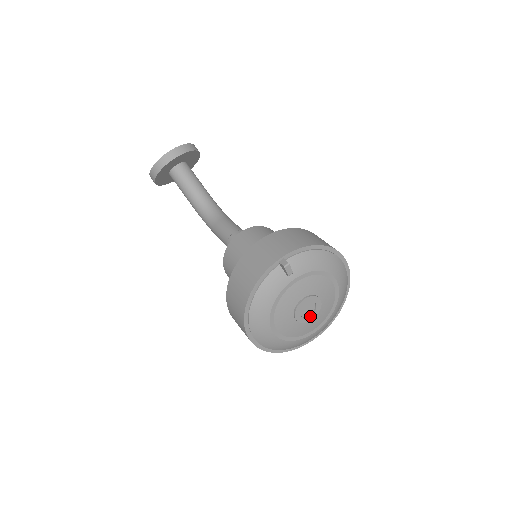
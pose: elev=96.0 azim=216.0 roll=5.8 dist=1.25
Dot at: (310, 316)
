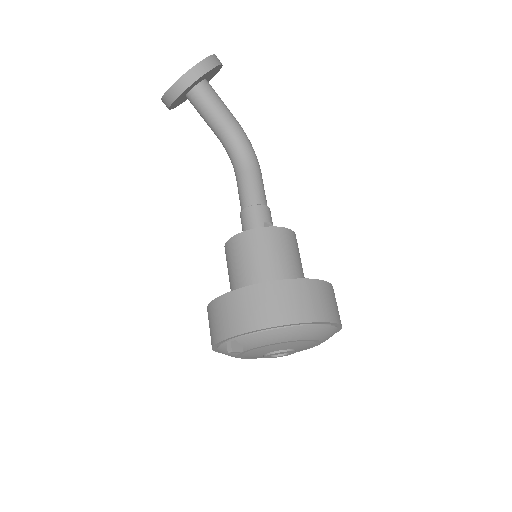
Dot at: (286, 355)
